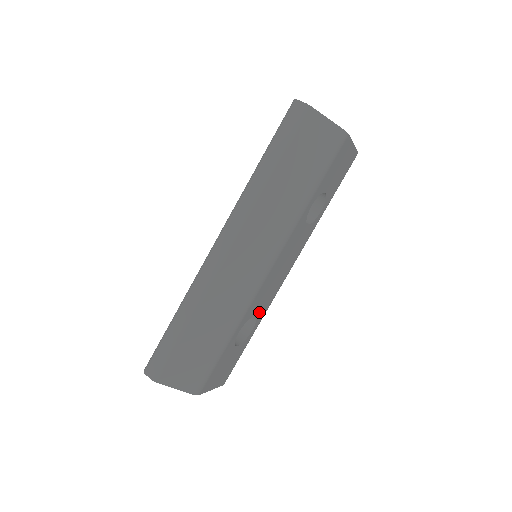
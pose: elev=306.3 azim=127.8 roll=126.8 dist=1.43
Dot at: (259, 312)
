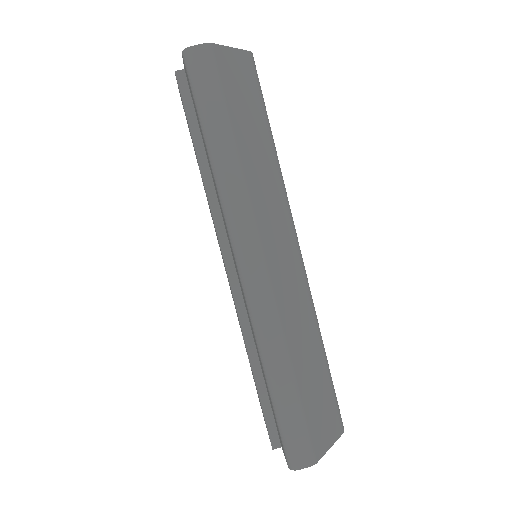
Dot at: occluded
